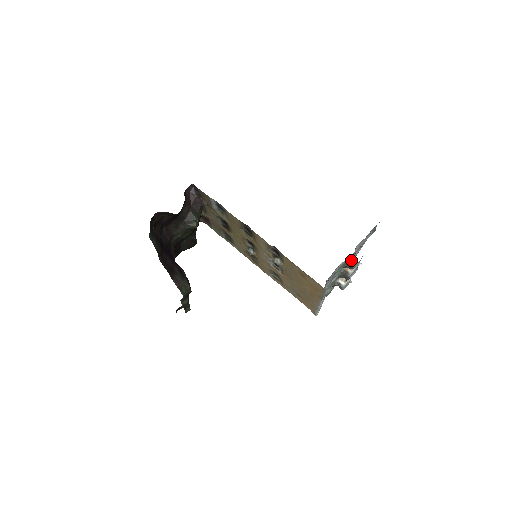
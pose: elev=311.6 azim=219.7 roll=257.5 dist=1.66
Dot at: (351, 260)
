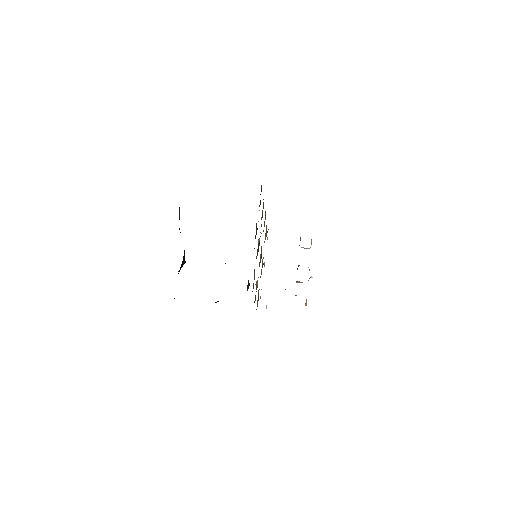
Dot at: occluded
